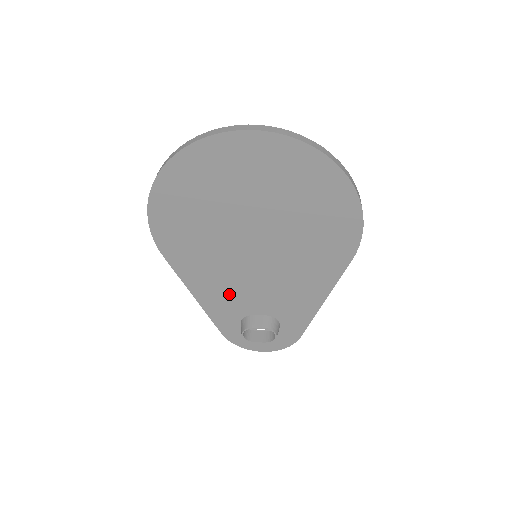
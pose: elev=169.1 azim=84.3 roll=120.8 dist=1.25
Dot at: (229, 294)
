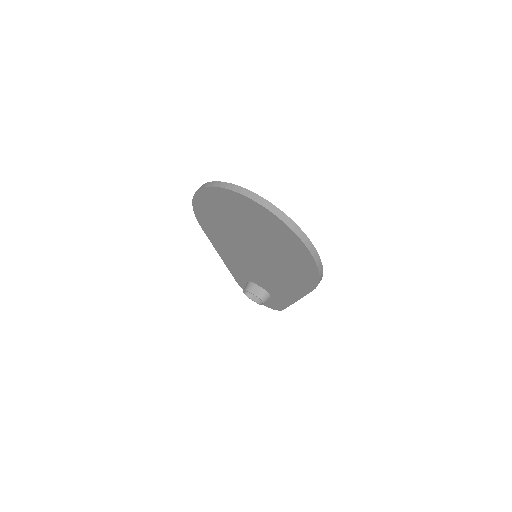
Dot at: (240, 266)
